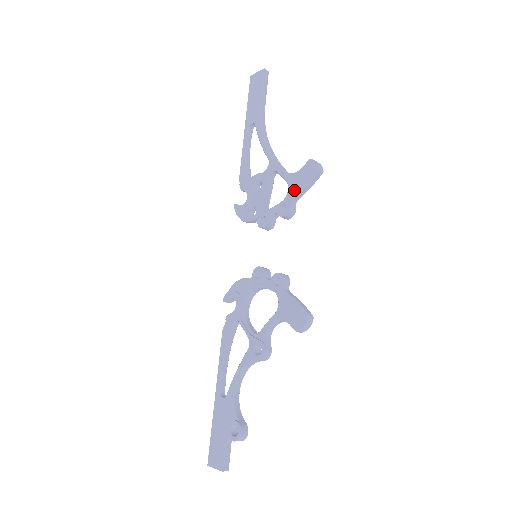
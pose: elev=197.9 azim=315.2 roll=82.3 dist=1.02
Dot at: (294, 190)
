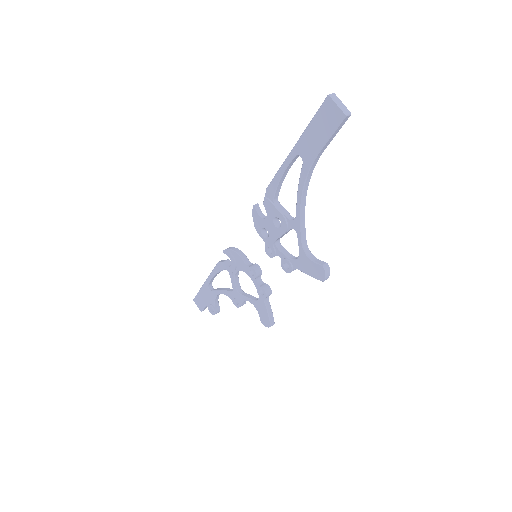
Dot at: (300, 266)
